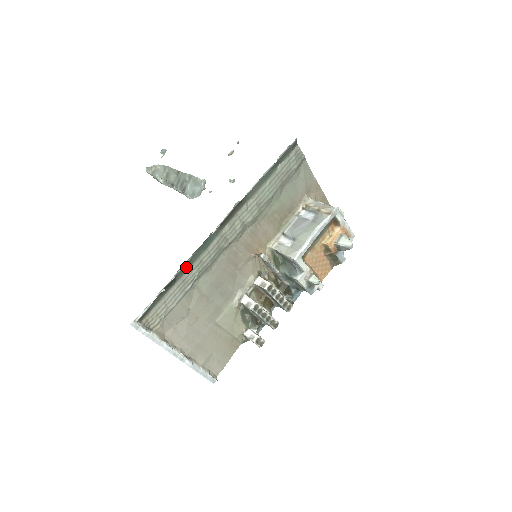
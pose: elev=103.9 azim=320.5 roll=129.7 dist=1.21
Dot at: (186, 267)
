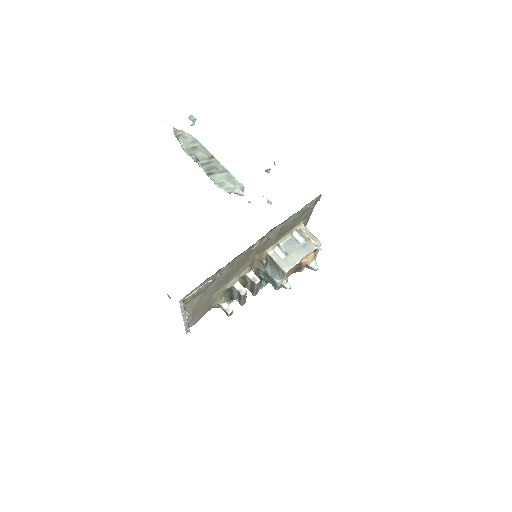
Dot at: (226, 265)
